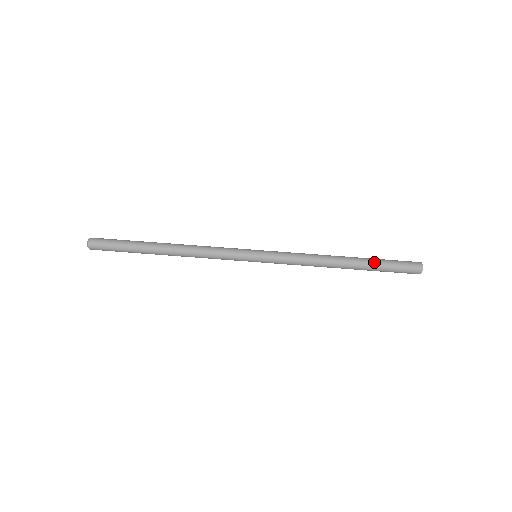
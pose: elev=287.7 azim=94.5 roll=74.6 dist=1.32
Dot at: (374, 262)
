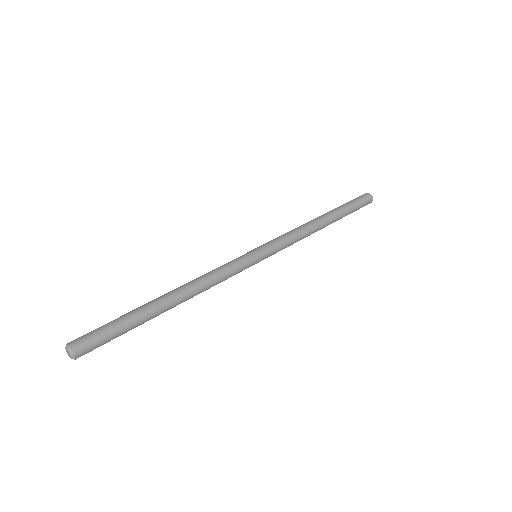
Dot at: (343, 209)
